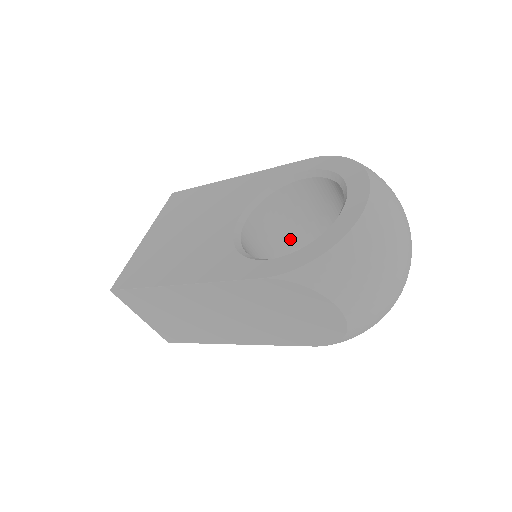
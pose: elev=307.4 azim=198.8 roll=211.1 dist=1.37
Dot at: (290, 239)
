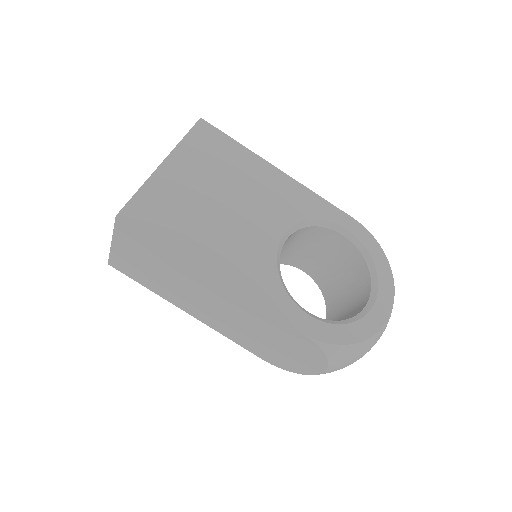
Dot at: (282, 252)
